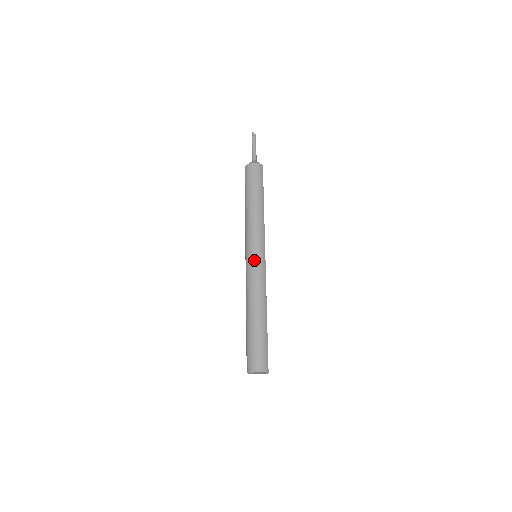
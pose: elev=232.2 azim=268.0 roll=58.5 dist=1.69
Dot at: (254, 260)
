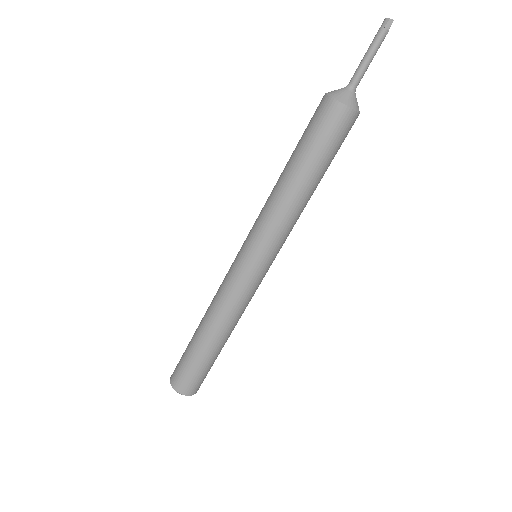
Dot at: (254, 276)
